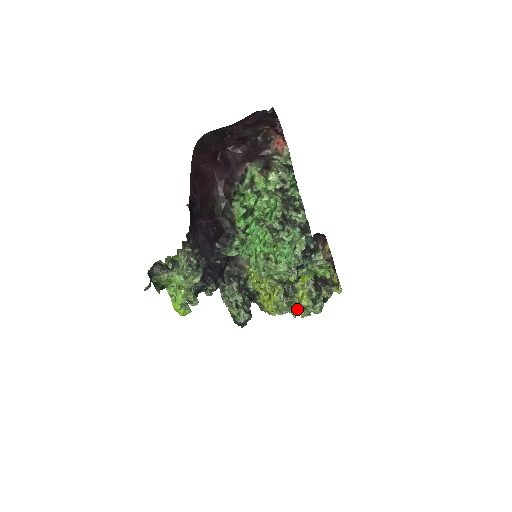
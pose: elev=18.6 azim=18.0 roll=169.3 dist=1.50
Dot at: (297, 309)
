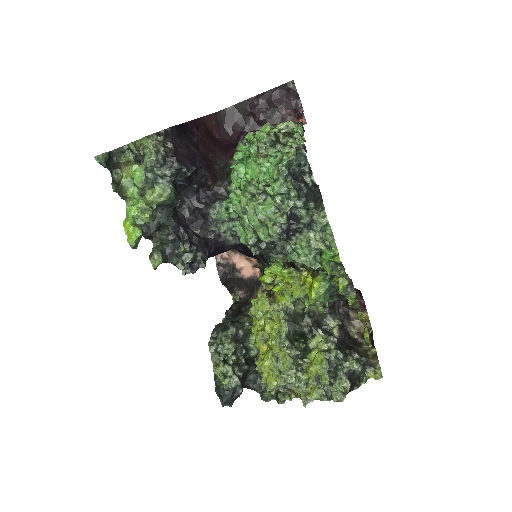
Dot at: (309, 389)
